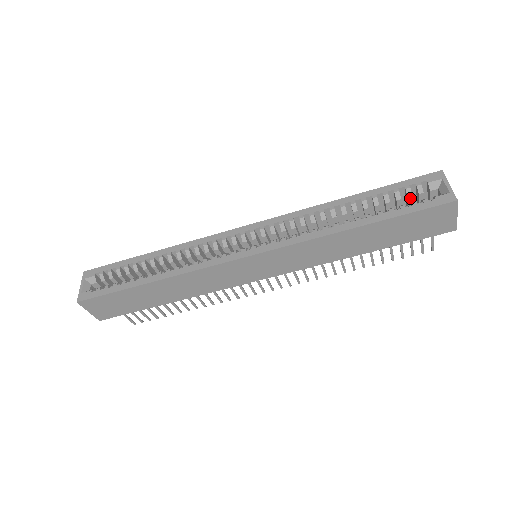
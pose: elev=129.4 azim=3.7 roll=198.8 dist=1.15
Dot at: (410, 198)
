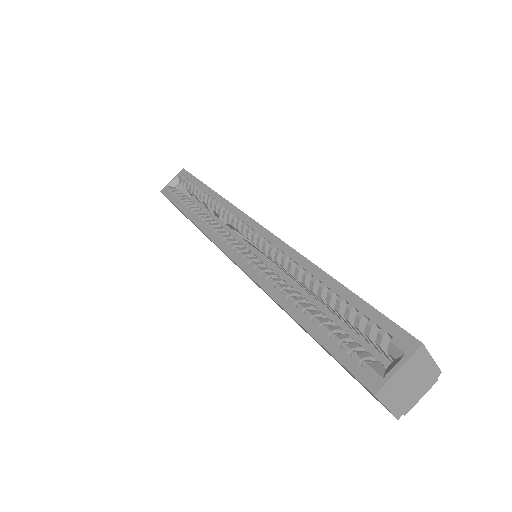
Dot at: (368, 337)
